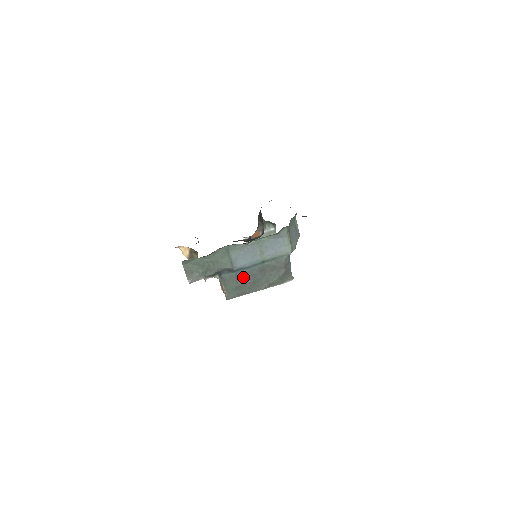
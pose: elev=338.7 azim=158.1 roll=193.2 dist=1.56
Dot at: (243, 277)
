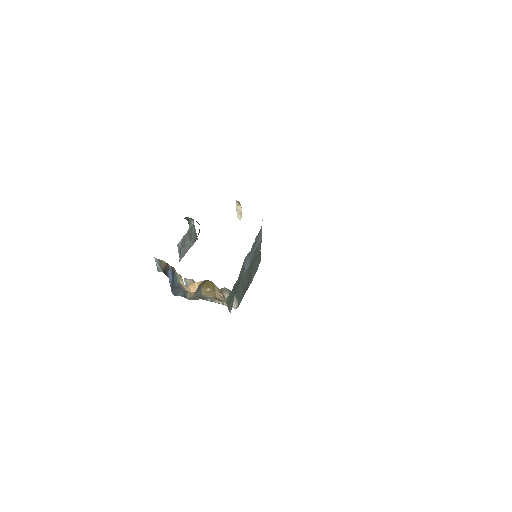
Dot at: (244, 280)
